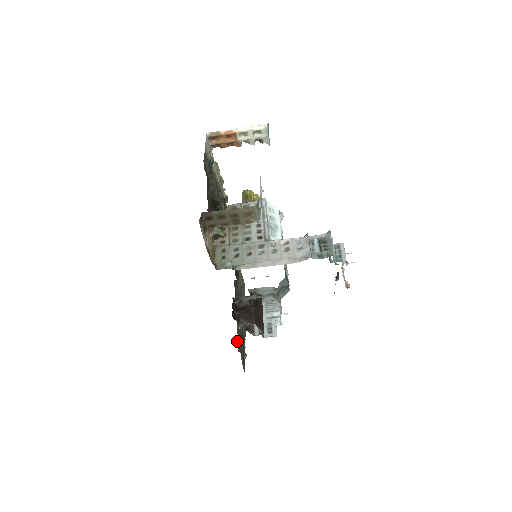
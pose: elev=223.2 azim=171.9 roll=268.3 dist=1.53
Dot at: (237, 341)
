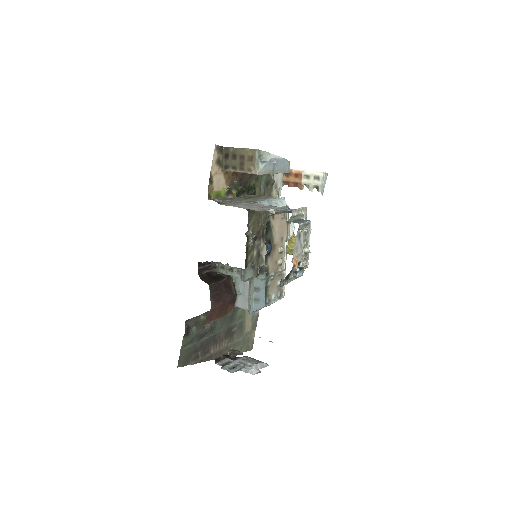
Dot at: (191, 318)
